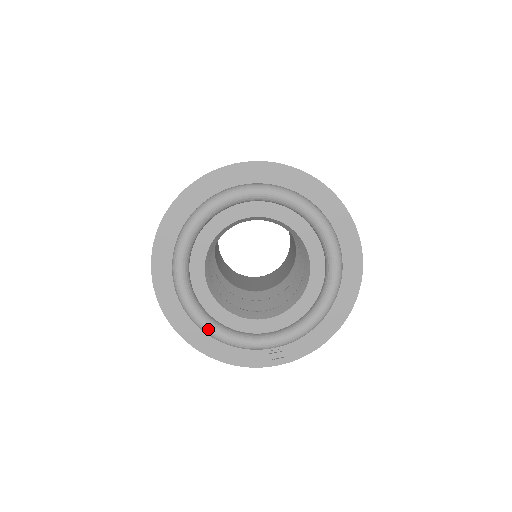
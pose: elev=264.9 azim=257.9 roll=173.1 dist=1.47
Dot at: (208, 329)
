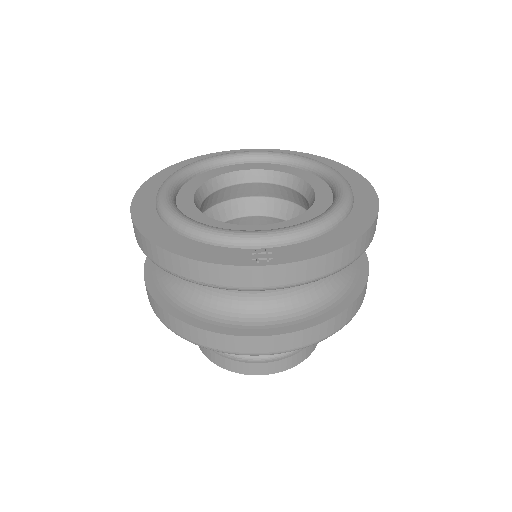
Dot at: (178, 216)
